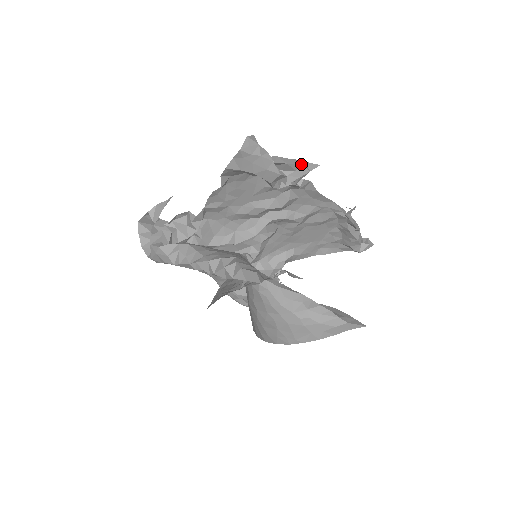
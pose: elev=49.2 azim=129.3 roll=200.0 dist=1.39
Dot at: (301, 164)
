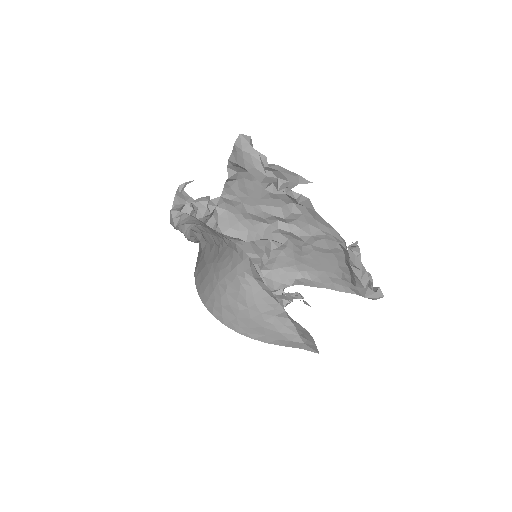
Dot at: (293, 176)
